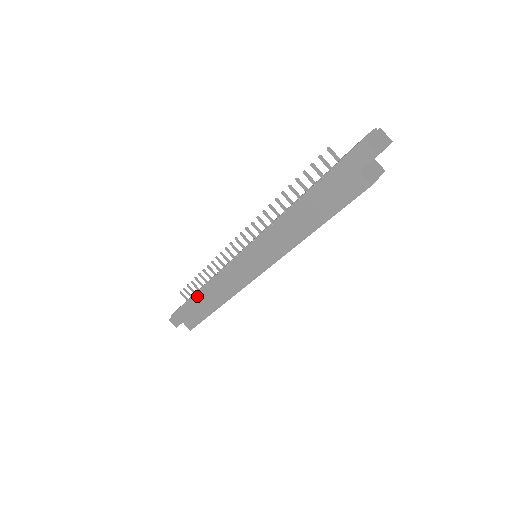
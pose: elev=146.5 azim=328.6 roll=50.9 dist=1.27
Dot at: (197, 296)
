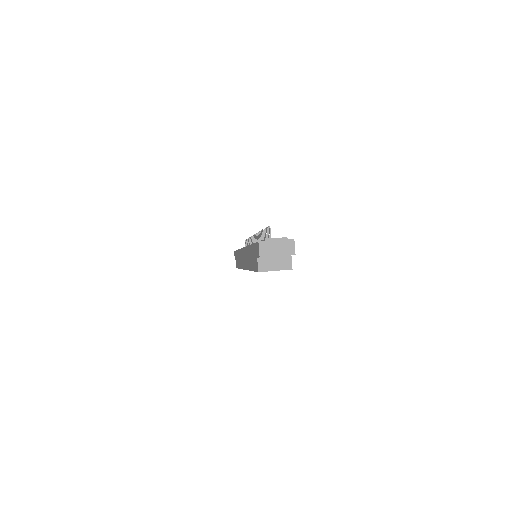
Dot at: (237, 251)
